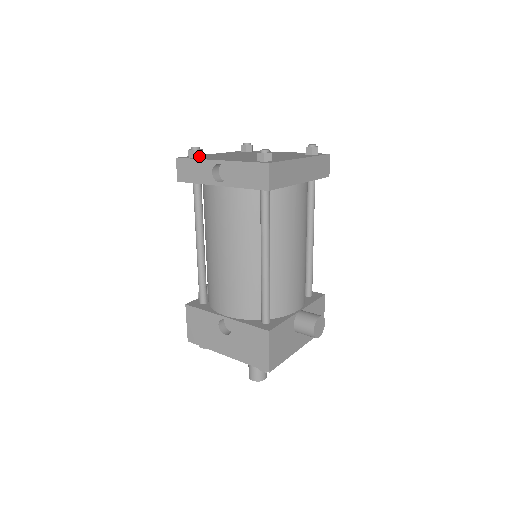
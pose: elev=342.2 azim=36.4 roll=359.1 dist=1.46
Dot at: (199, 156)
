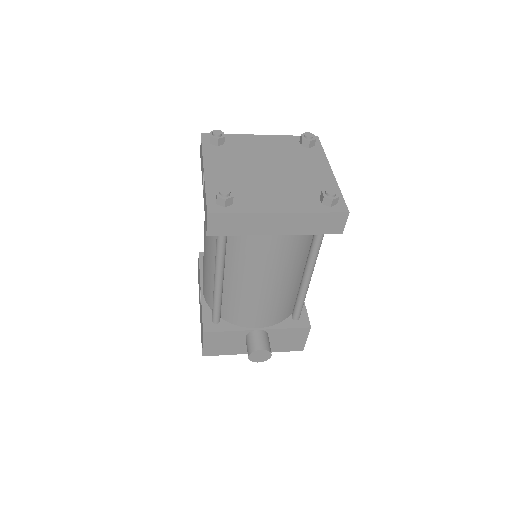
Dot at: (215, 144)
